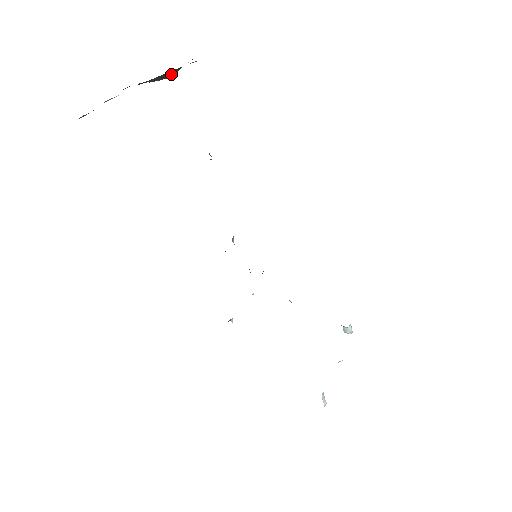
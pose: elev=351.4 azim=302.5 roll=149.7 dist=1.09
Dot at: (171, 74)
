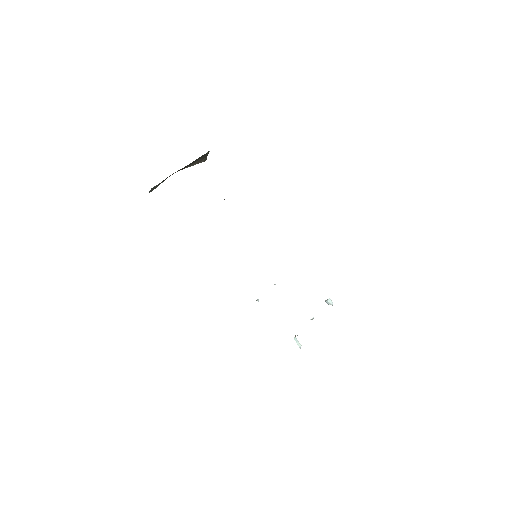
Dot at: (202, 160)
